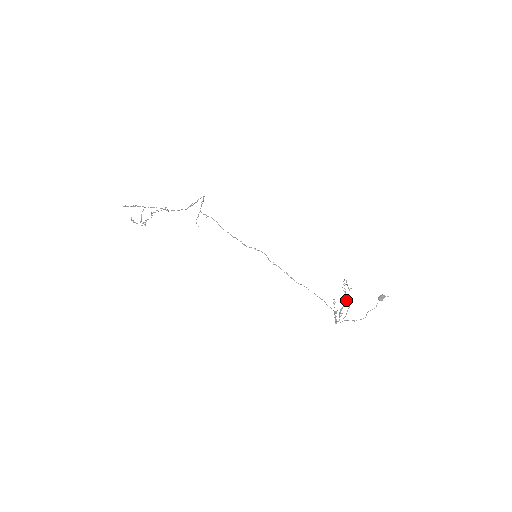
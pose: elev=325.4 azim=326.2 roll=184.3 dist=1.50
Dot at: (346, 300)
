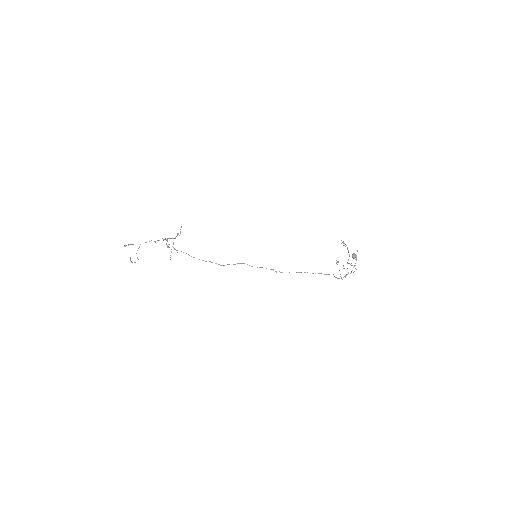
Dot at: (349, 254)
